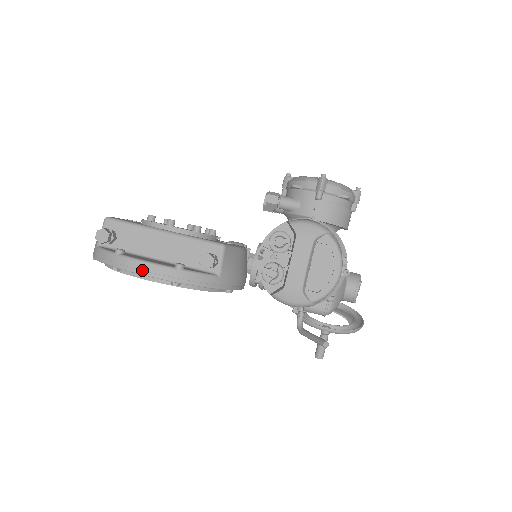
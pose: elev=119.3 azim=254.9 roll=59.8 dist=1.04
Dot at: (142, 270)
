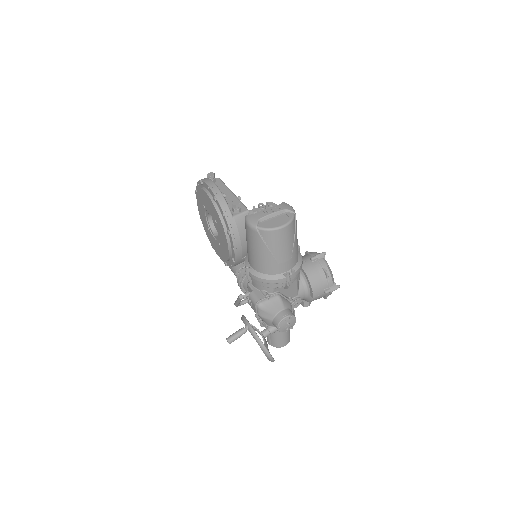
Dot at: (210, 184)
